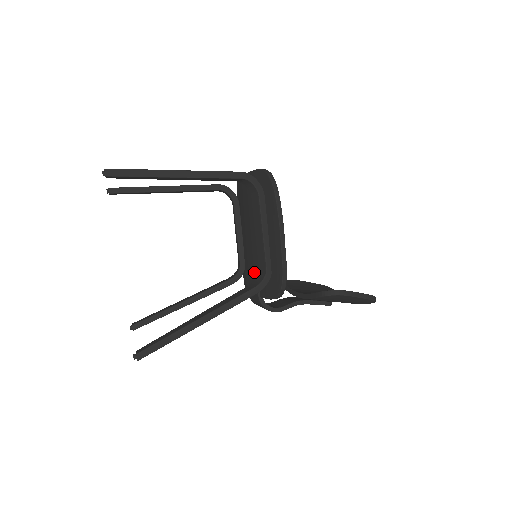
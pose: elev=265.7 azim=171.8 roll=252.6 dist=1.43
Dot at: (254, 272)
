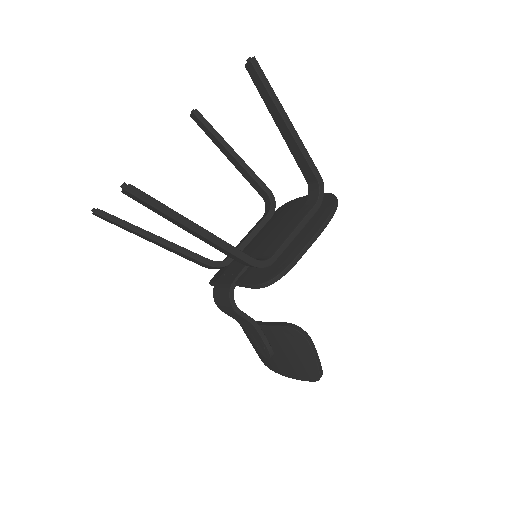
Dot at: occluded
